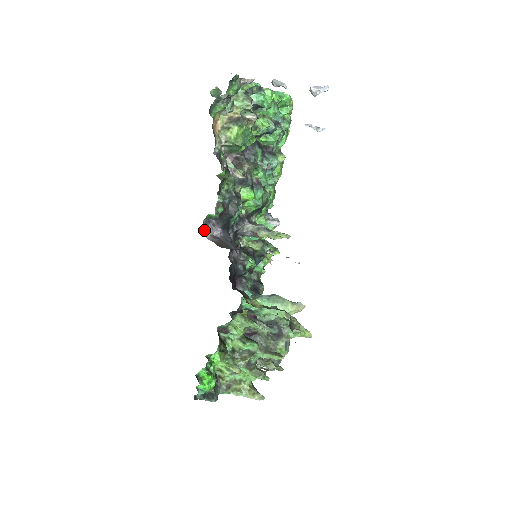
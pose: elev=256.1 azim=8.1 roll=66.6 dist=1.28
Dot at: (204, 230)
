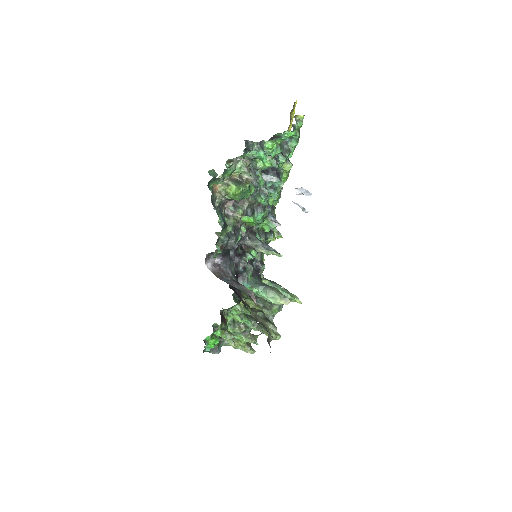
Dot at: (207, 262)
